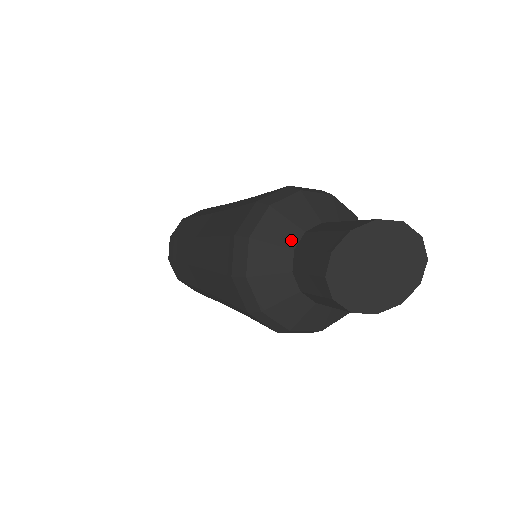
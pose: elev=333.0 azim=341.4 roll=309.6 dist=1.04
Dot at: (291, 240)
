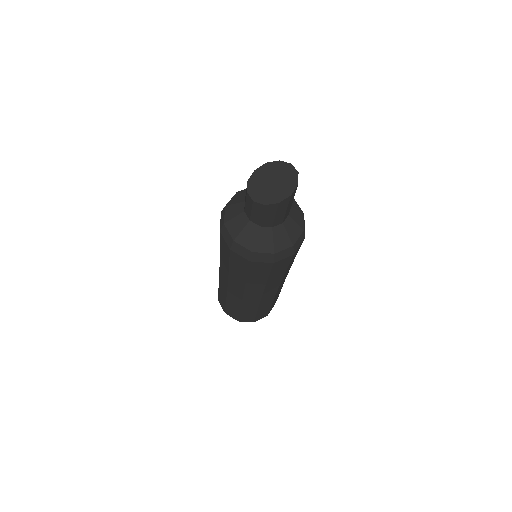
Dot at: occluded
